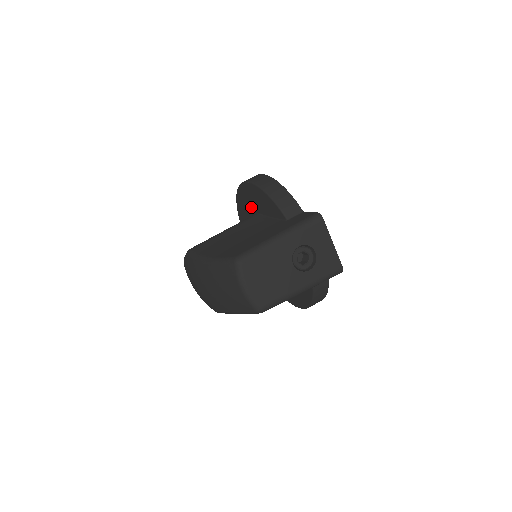
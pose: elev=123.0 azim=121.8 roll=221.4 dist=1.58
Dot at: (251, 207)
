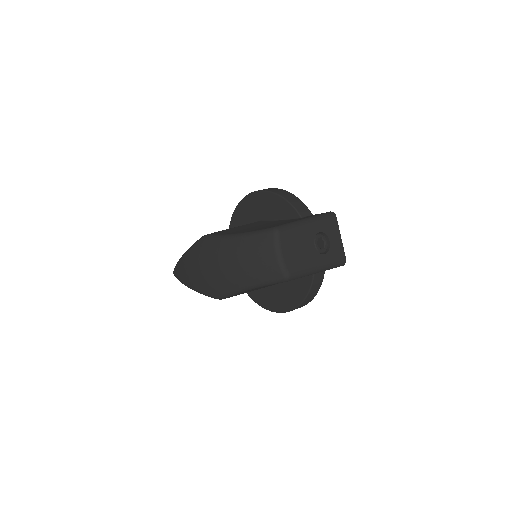
Dot at: (253, 216)
